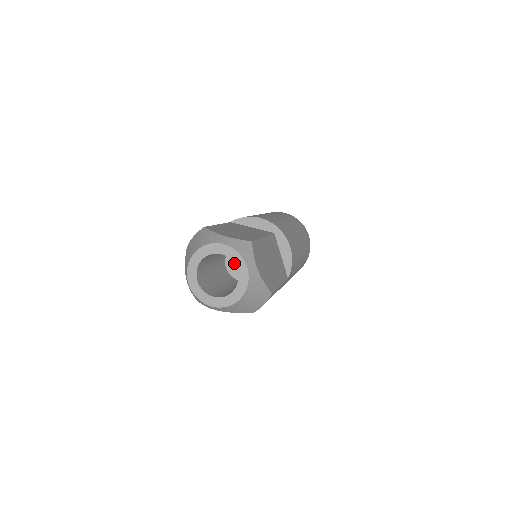
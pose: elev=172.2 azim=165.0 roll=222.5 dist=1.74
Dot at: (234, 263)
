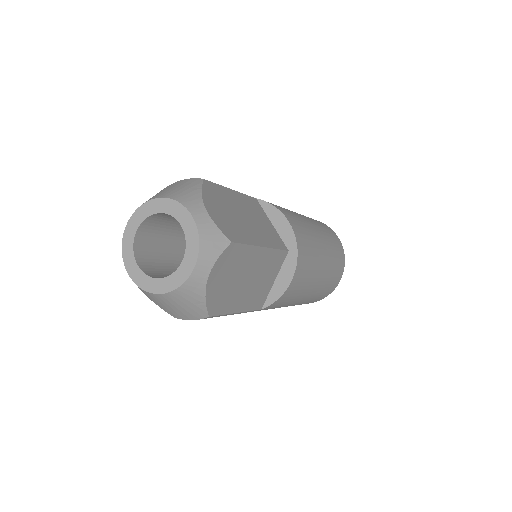
Dot at: (186, 249)
